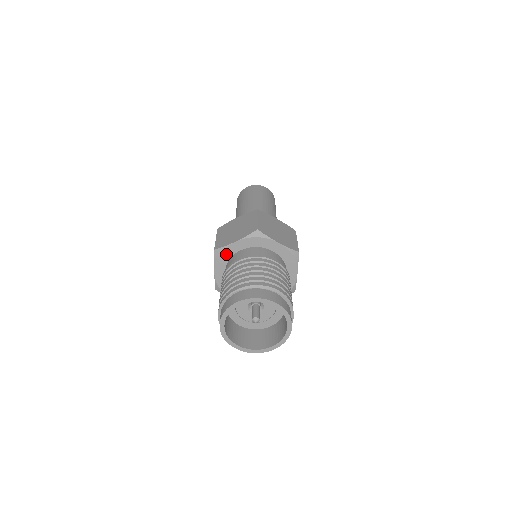
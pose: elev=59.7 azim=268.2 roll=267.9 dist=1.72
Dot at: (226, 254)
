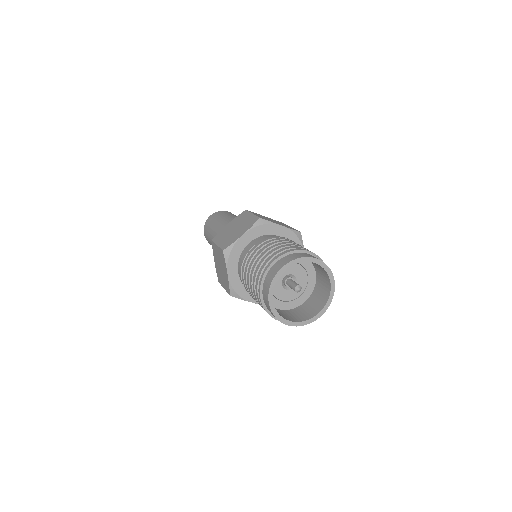
Dot at: (266, 229)
